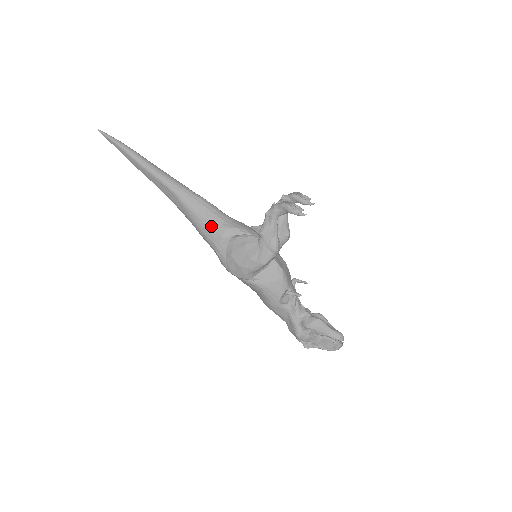
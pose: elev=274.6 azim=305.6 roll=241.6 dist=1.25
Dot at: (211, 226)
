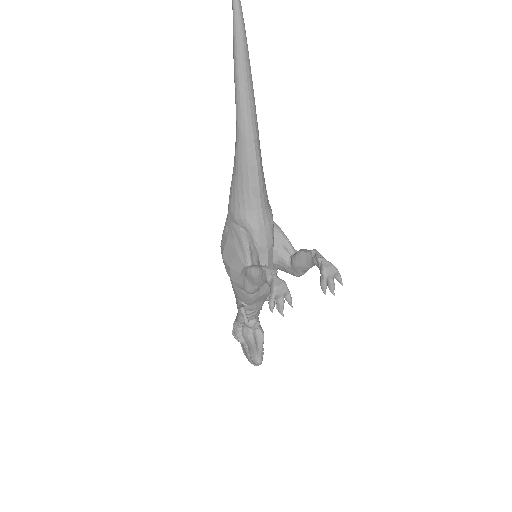
Dot at: (237, 200)
